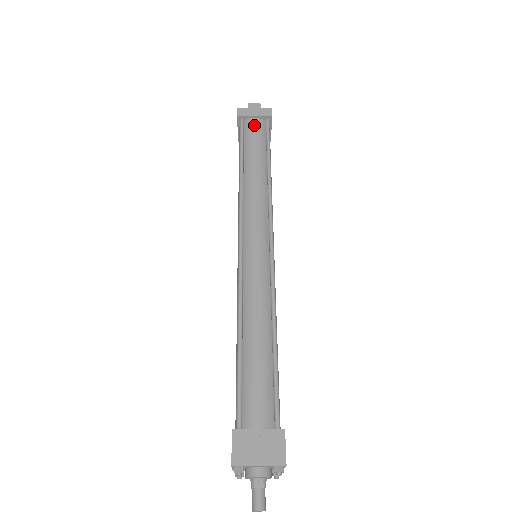
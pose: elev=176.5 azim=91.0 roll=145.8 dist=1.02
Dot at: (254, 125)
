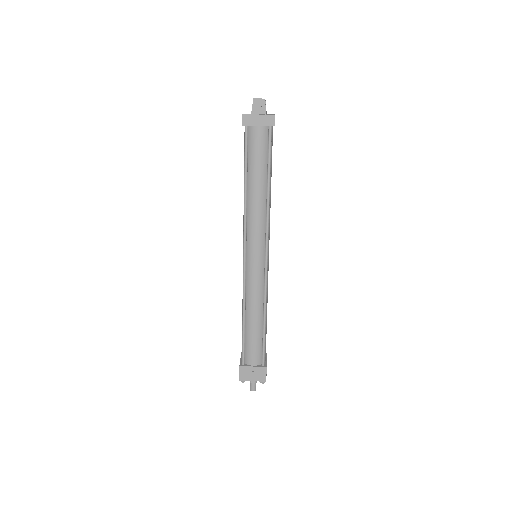
Dot at: (257, 136)
